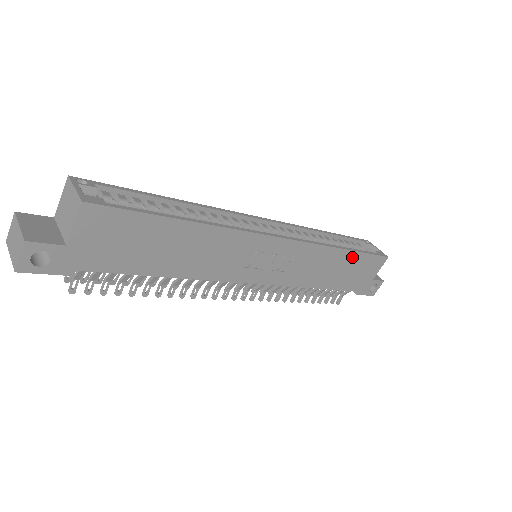
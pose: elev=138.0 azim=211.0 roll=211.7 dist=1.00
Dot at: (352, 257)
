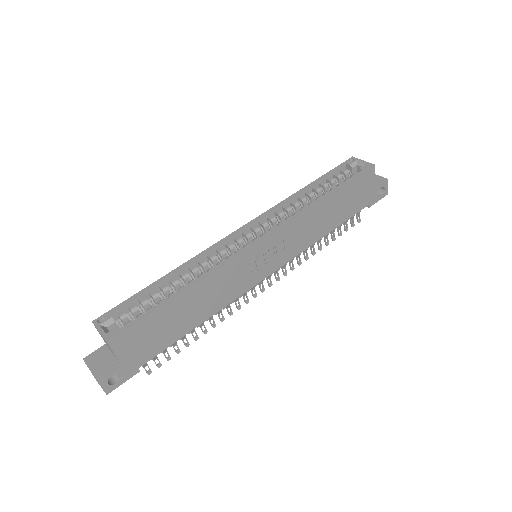
Dot at: (337, 195)
